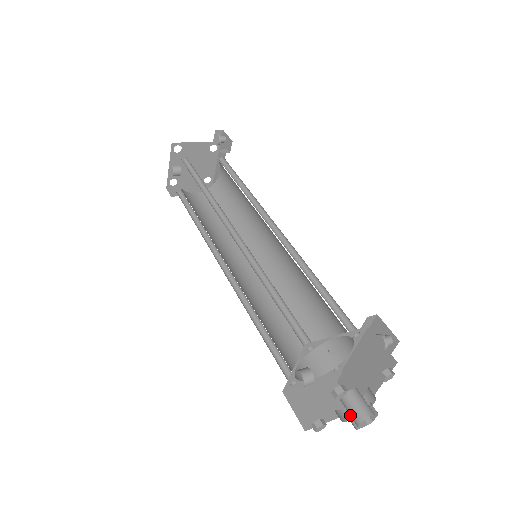
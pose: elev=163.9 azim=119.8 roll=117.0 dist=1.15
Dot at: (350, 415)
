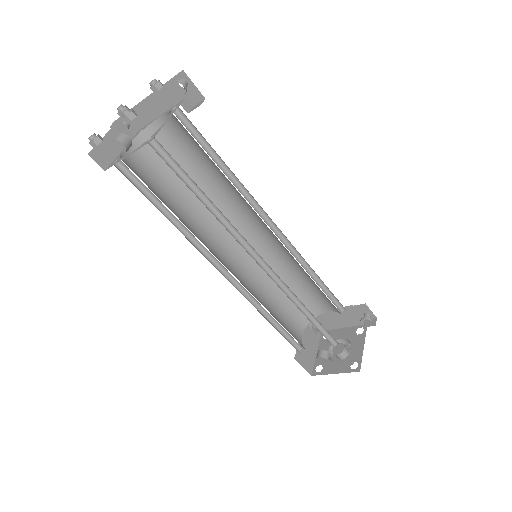
Dot at: occluded
